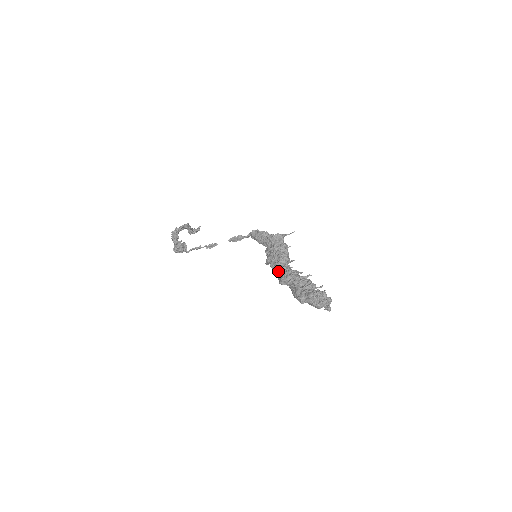
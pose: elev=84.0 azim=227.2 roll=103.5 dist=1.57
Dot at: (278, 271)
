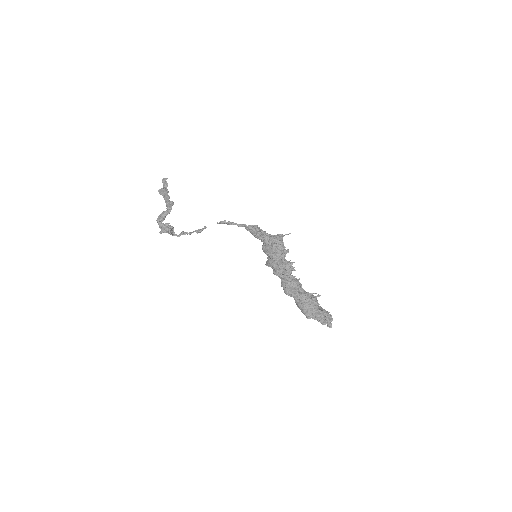
Dot at: (282, 279)
